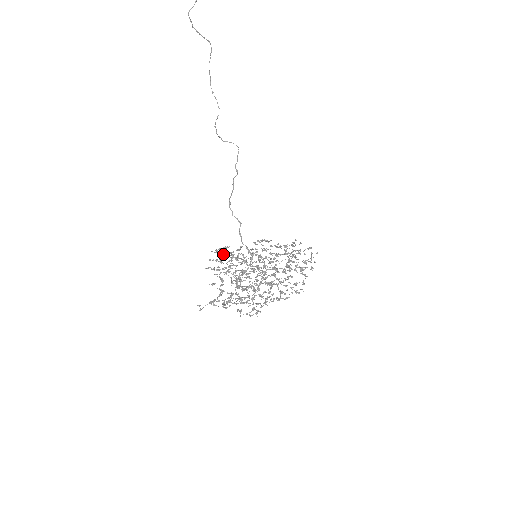
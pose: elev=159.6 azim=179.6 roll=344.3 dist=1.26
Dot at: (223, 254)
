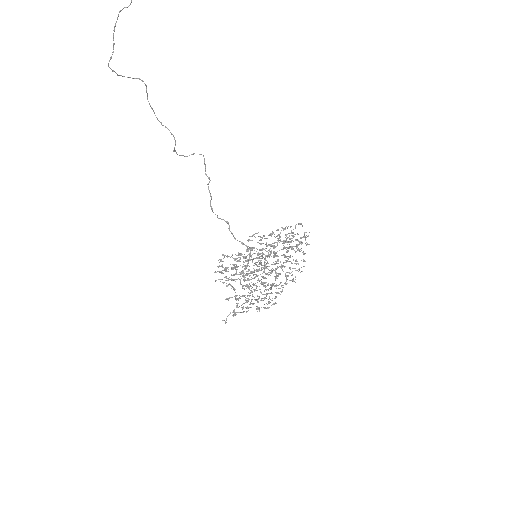
Dot at: (227, 267)
